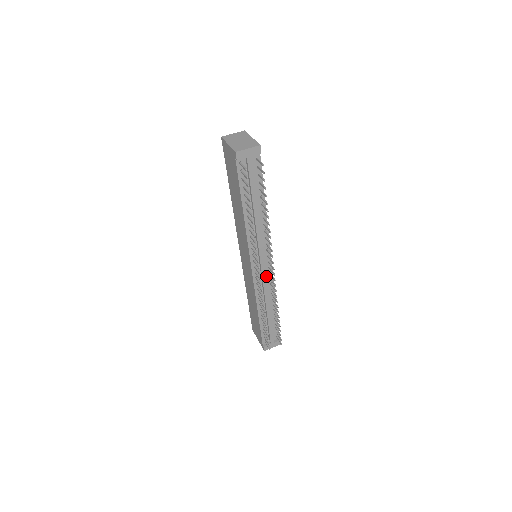
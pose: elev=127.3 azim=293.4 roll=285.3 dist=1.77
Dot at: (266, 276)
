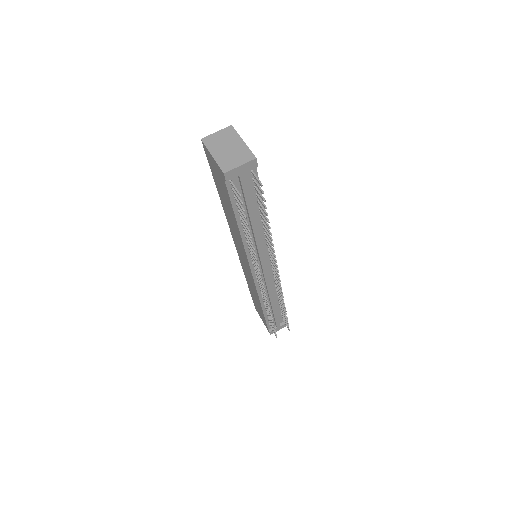
Dot at: (269, 277)
